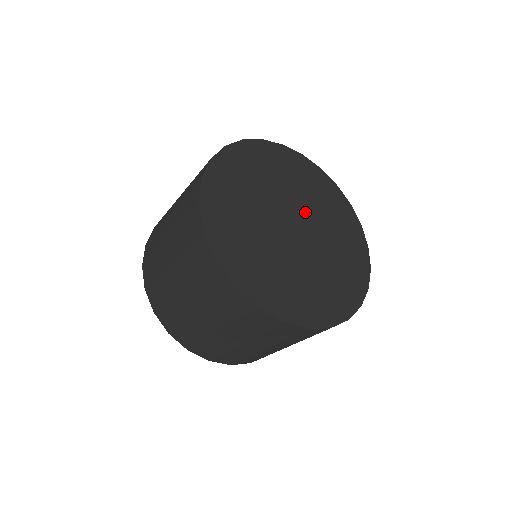
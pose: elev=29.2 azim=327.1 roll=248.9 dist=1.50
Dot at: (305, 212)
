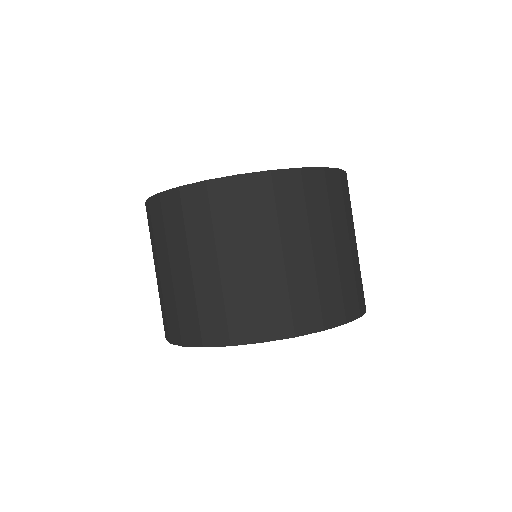
Dot at: occluded
